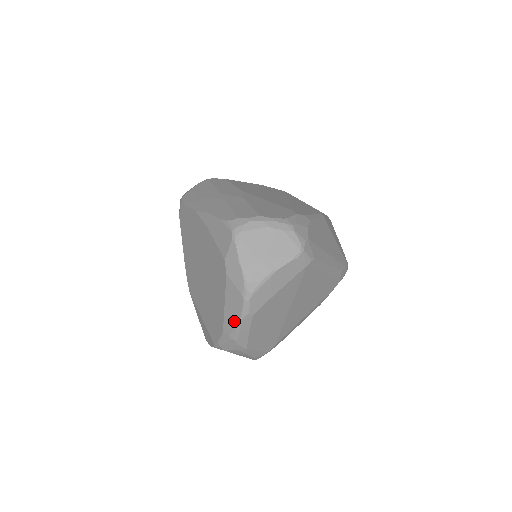
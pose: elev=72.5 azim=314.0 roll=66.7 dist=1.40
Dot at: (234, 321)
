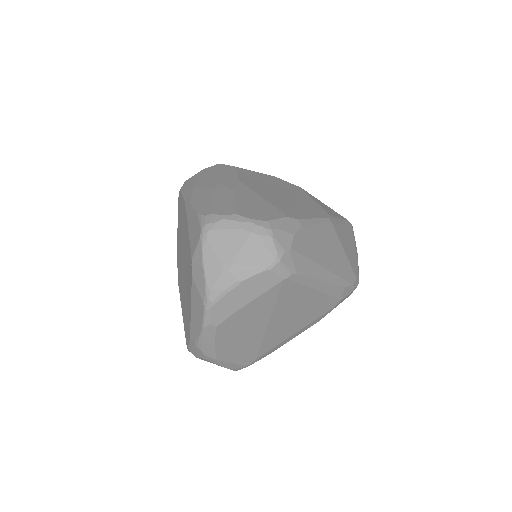
Dot at: (197, 329)
